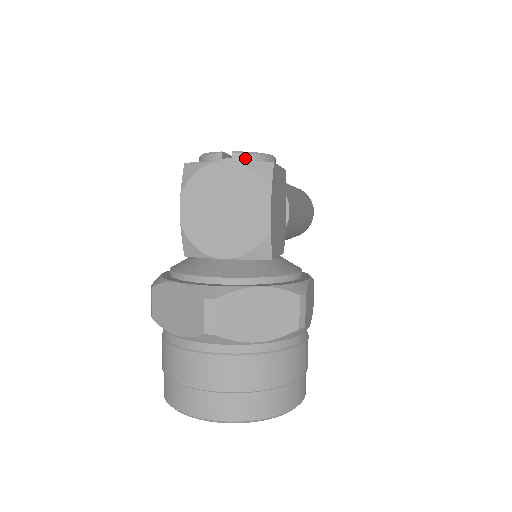
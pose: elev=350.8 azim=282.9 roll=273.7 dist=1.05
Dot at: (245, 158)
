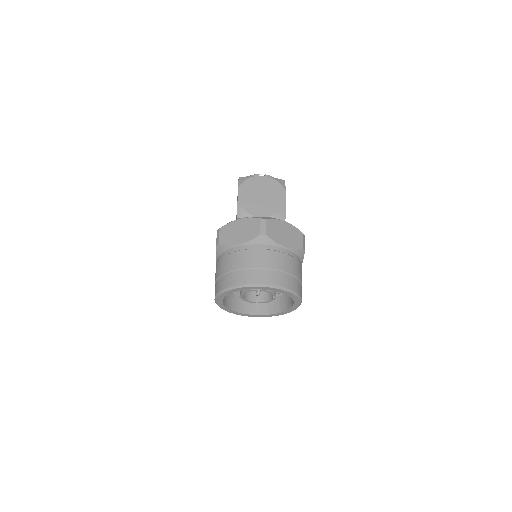
Dot at: occluded
